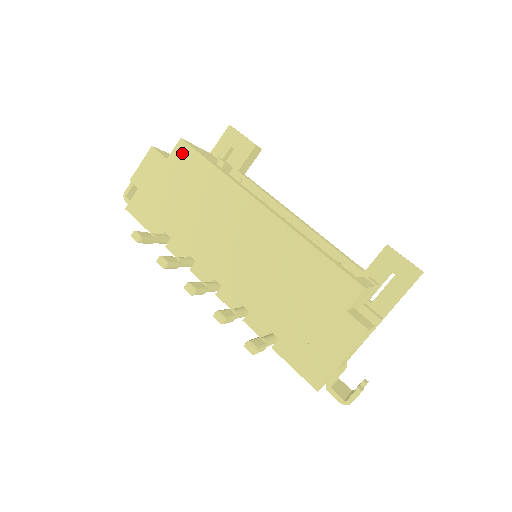
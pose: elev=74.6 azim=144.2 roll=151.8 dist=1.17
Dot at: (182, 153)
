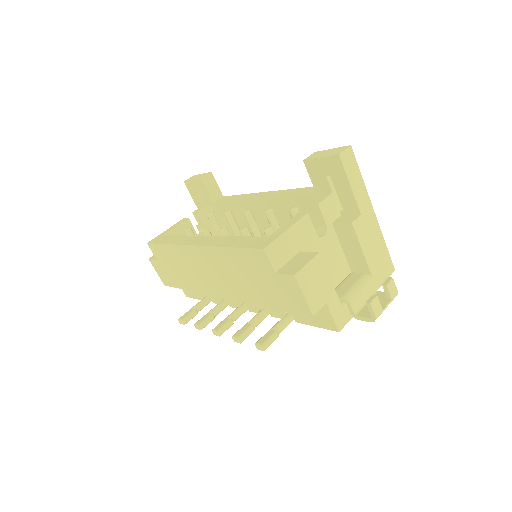
Dot at: (155, 251)
